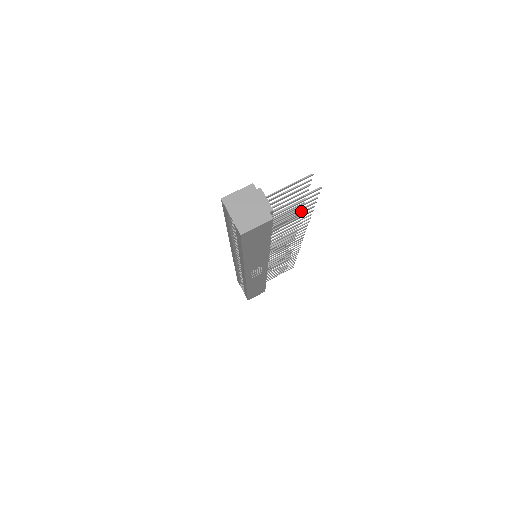
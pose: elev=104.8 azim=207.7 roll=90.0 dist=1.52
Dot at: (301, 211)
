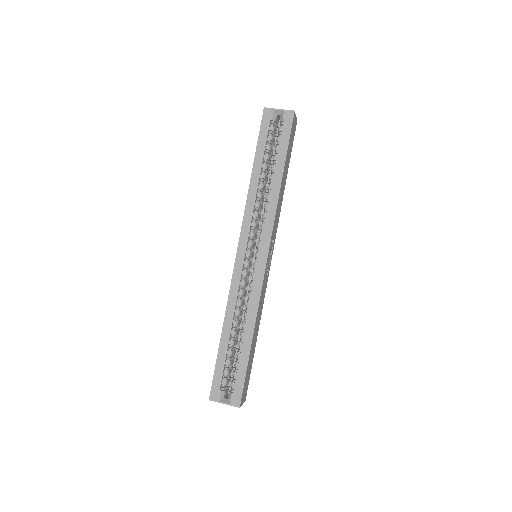
Dot at: occluded
